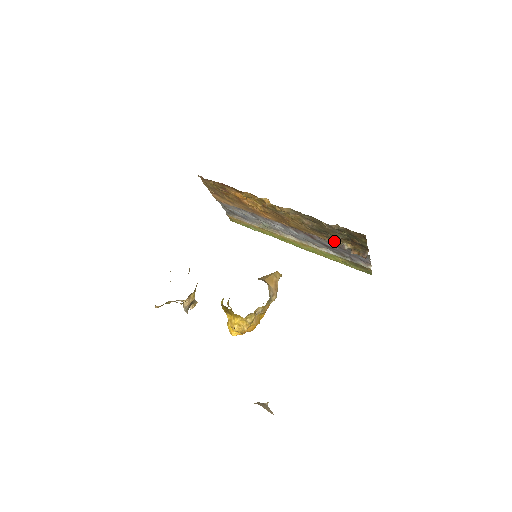
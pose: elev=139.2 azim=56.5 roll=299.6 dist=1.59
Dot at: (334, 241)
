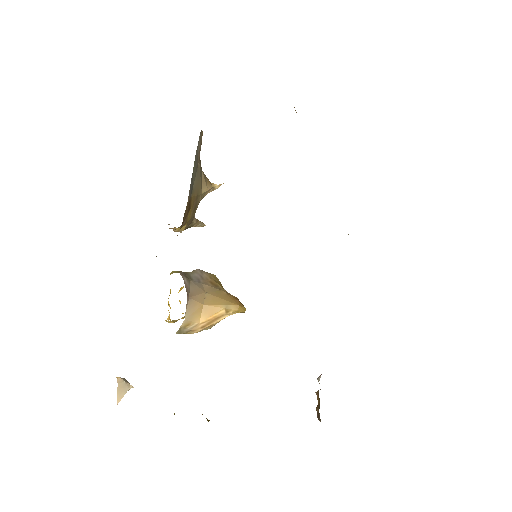
Dot at: occluded
